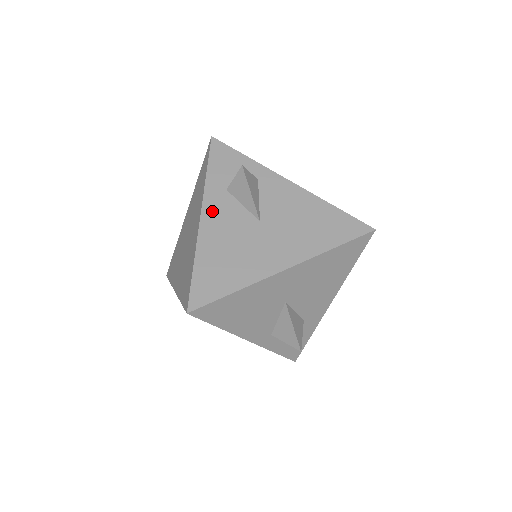
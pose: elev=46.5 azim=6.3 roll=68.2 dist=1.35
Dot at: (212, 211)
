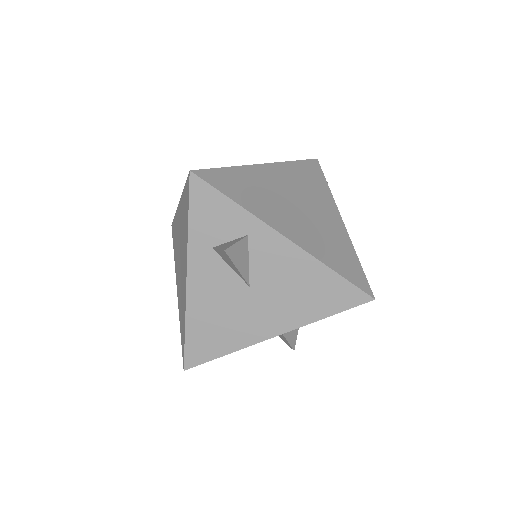
Dot at: (198, 274)
